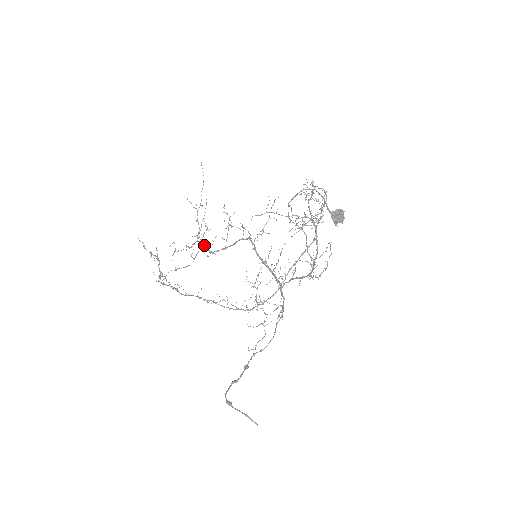
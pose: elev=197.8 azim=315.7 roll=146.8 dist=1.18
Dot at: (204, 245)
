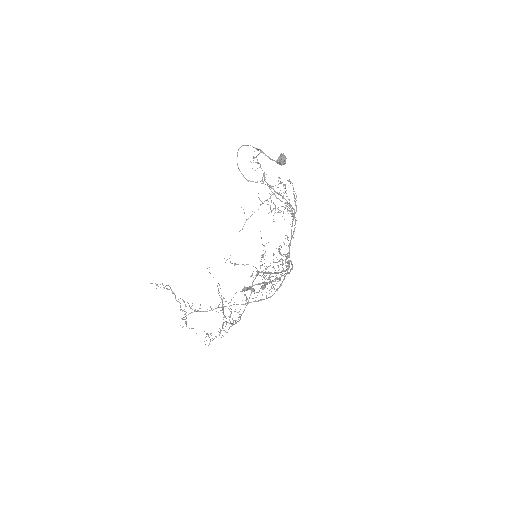
Dot at: occluded
